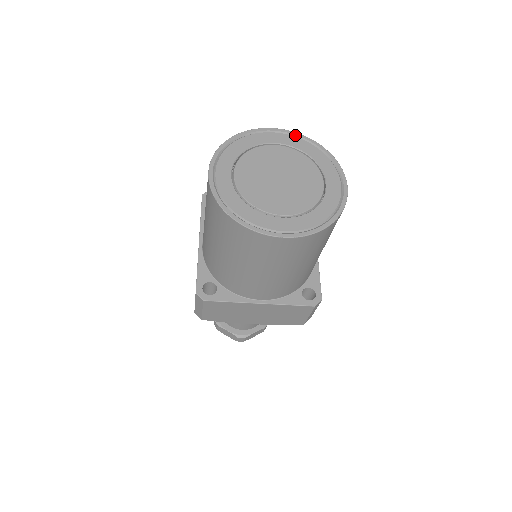
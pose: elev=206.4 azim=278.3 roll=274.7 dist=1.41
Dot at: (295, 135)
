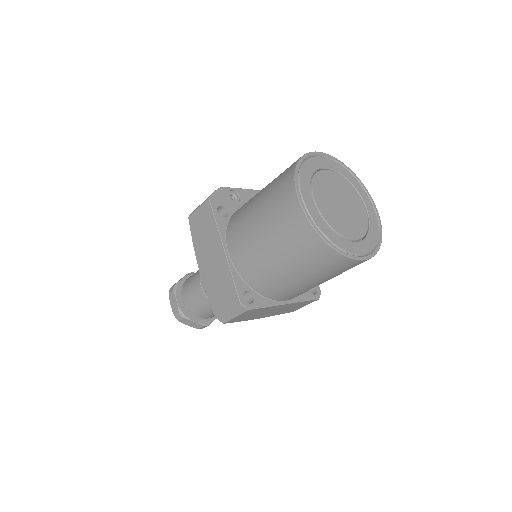
Dot at: (333, 159)
